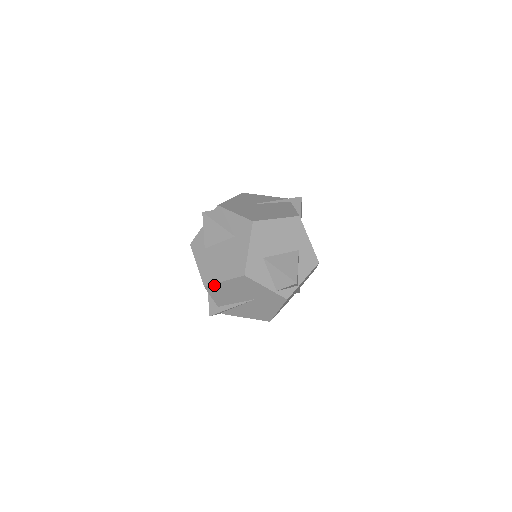
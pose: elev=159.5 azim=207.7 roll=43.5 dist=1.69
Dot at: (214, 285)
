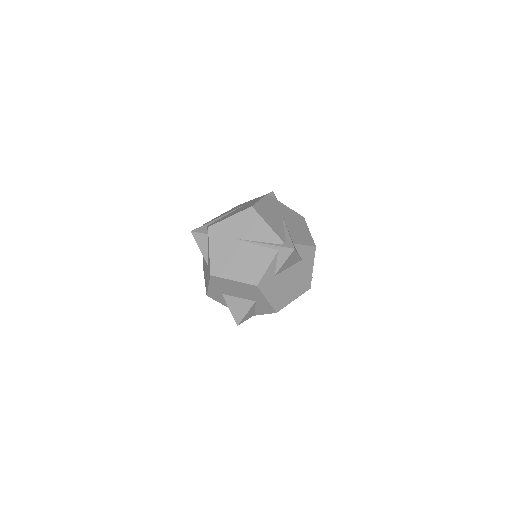
Dot at: occluded
